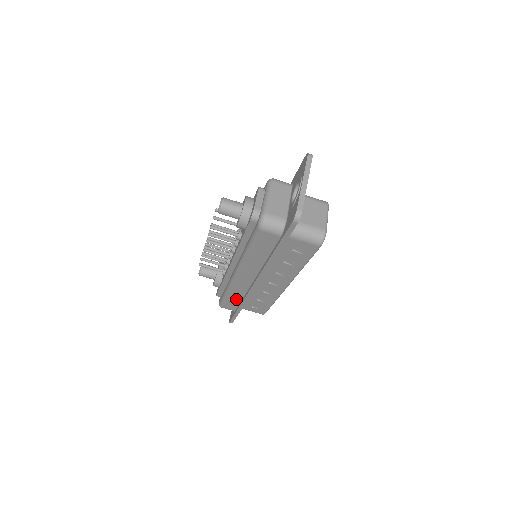
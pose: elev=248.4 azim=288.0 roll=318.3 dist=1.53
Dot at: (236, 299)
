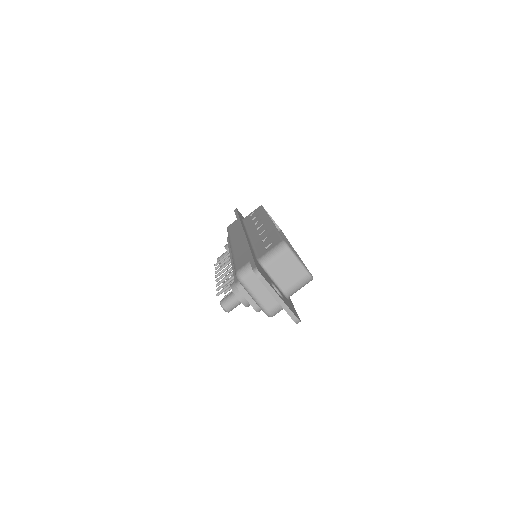
Dot at: occluded
